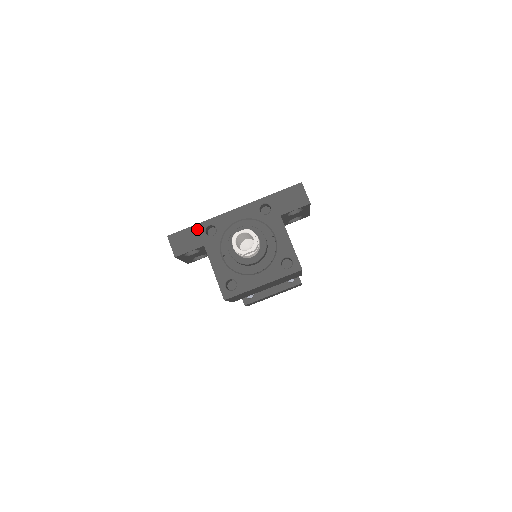
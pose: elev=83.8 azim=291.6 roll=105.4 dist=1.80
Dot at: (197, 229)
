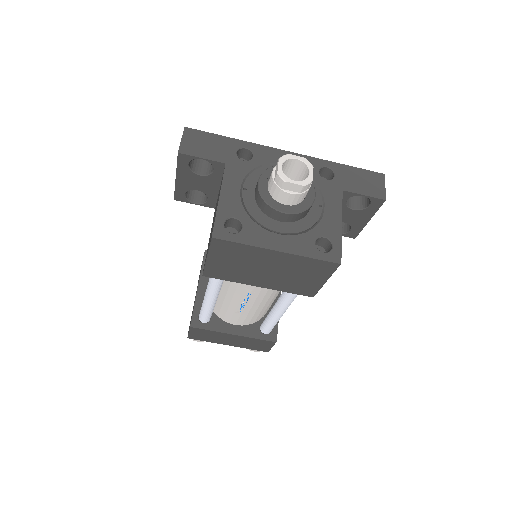
Dot at: (228, 142)
